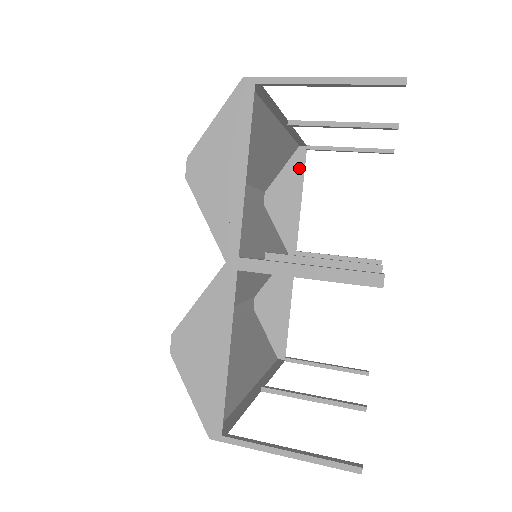
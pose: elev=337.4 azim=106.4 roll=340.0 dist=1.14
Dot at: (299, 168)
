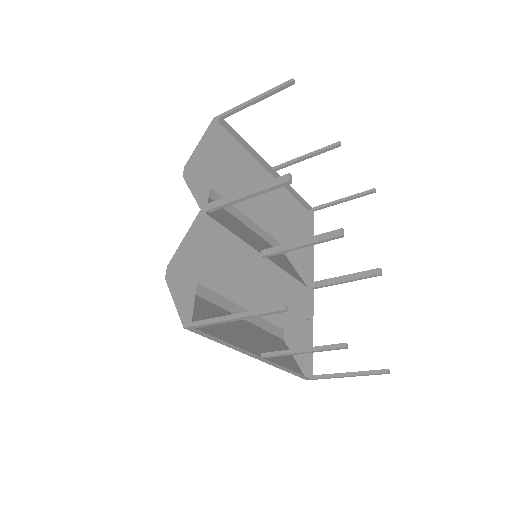
Dot at: (310, 225)
